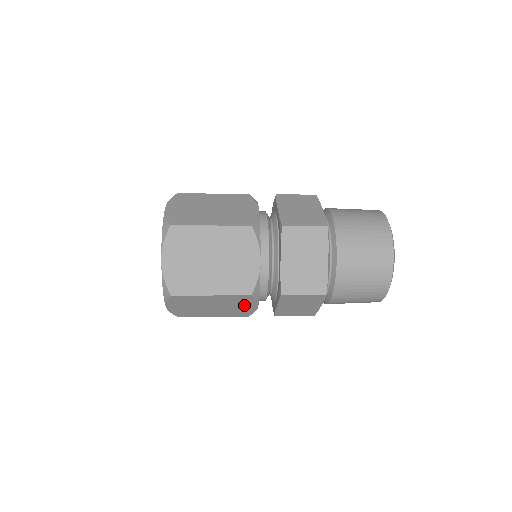
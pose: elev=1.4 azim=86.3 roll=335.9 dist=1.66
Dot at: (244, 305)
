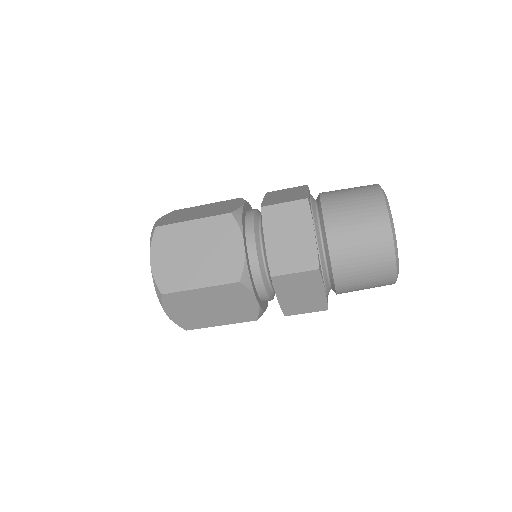
Dot at: (242, 300)
